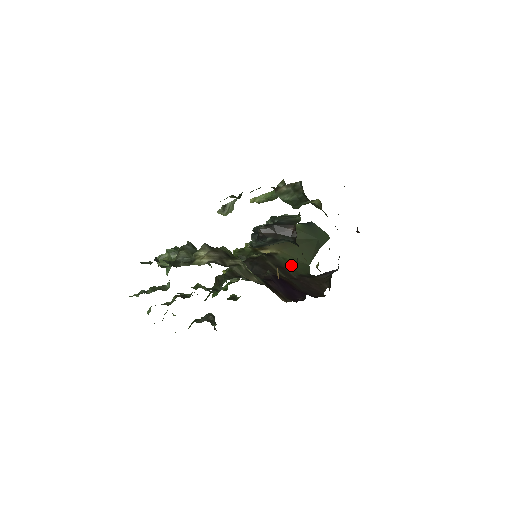
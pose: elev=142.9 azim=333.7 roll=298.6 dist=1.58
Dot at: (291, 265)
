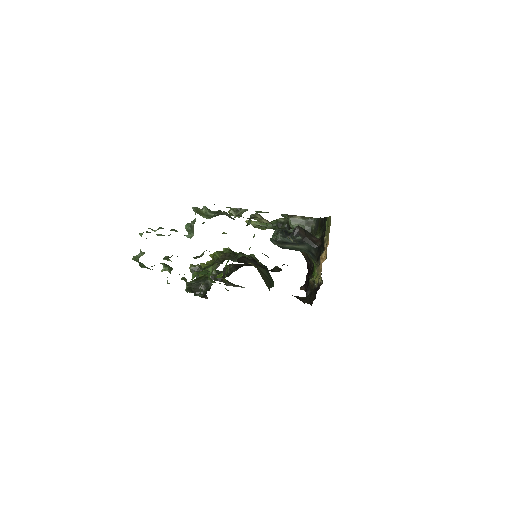
Dot at: occluded
